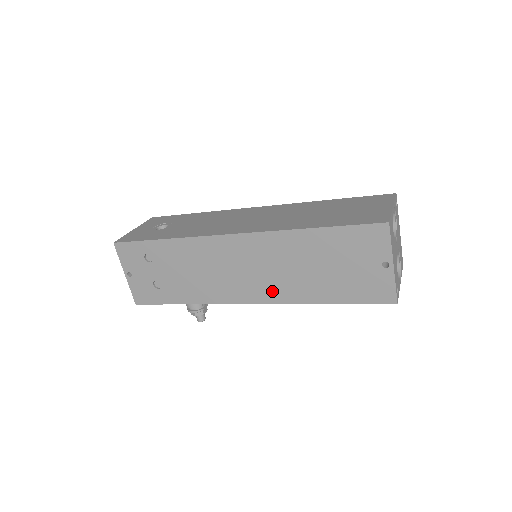
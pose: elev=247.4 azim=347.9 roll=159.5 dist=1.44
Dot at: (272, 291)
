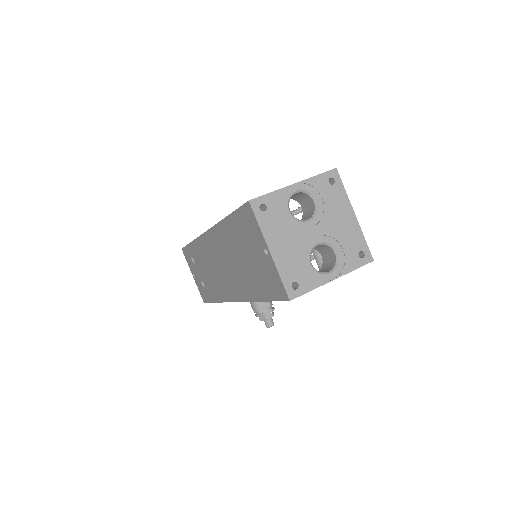
Dot at: (236, 288)
